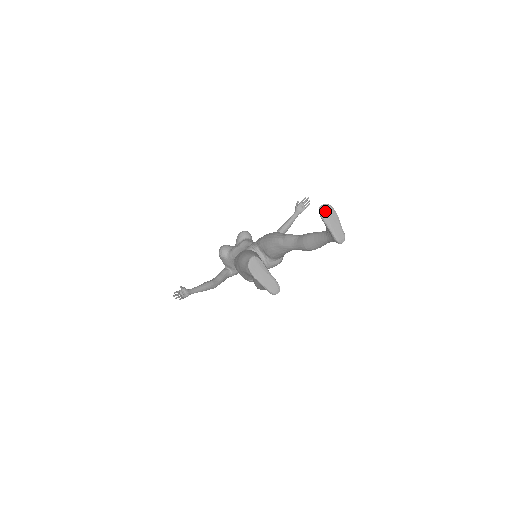
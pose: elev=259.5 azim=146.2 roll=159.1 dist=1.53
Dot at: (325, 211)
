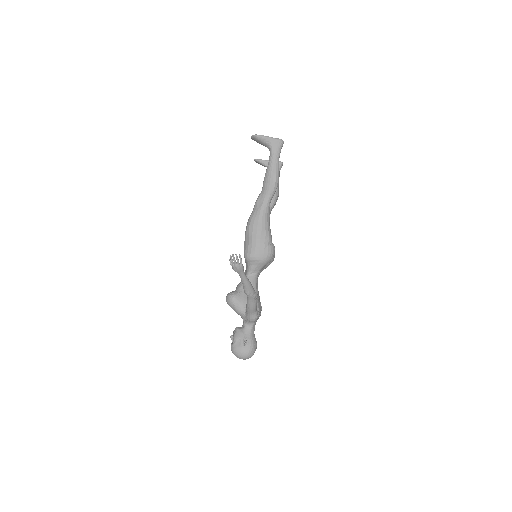
Dot at: (259, 160)
